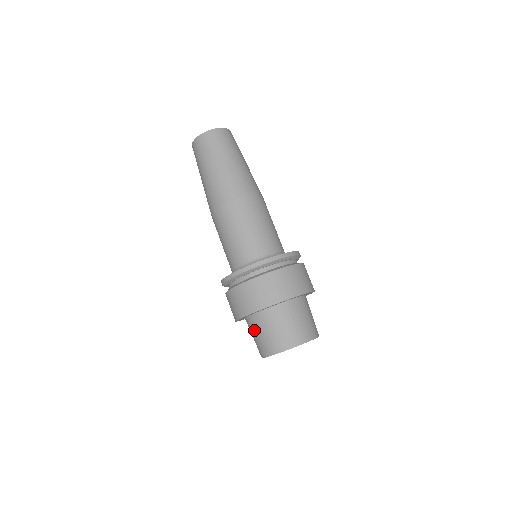
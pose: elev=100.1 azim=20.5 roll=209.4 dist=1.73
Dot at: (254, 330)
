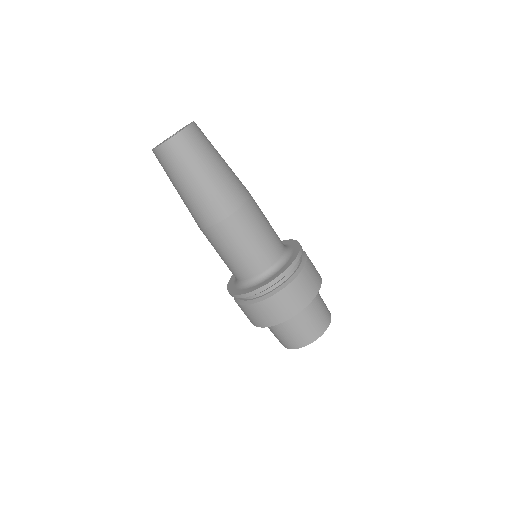
Dot at: occluded
